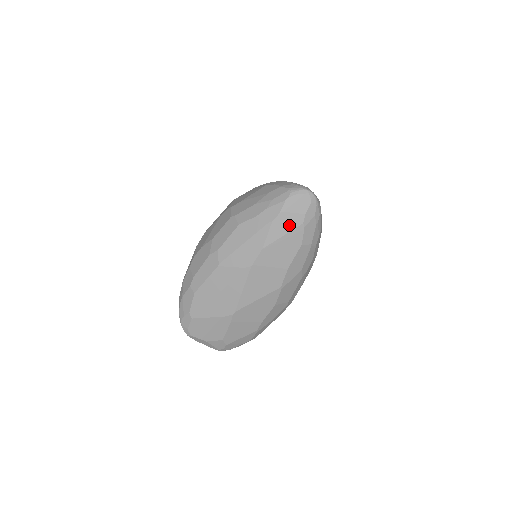
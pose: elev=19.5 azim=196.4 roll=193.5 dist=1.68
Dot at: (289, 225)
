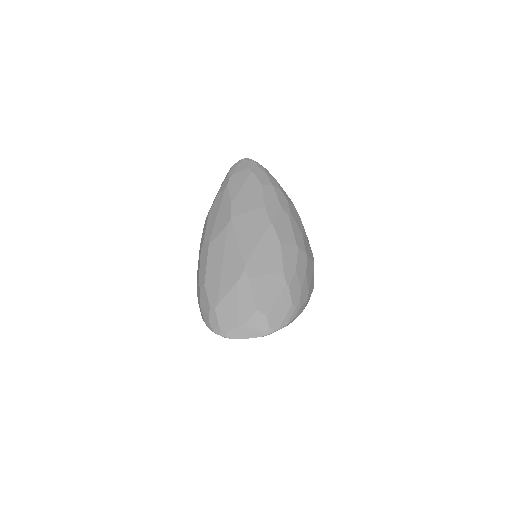
Dot at: (241, 179)
